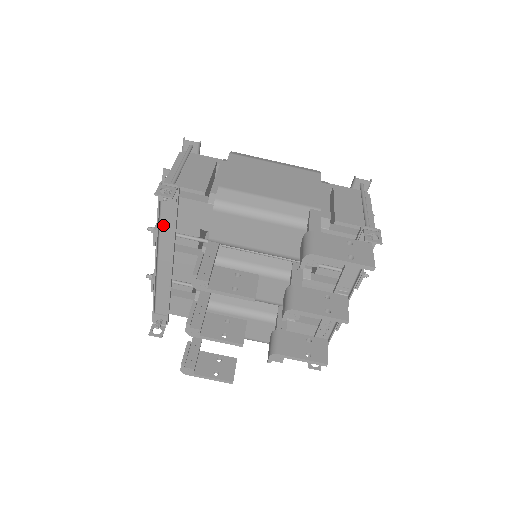
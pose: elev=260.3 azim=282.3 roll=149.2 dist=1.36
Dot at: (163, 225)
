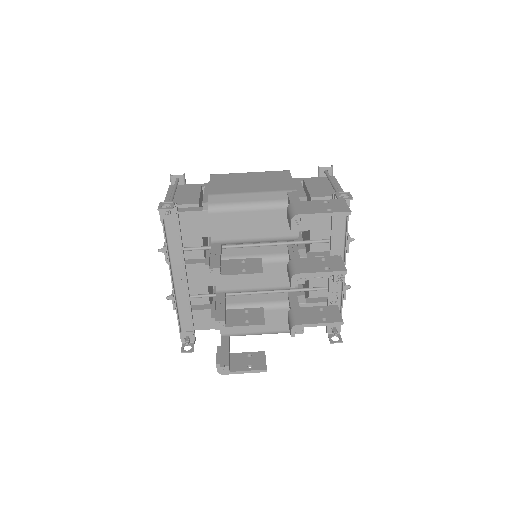
Dot at: (170, 242)
